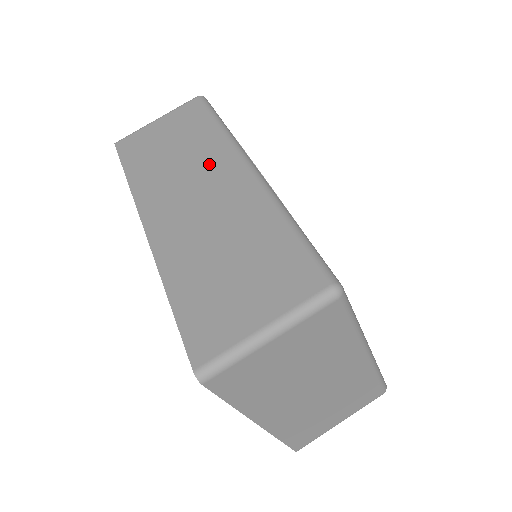
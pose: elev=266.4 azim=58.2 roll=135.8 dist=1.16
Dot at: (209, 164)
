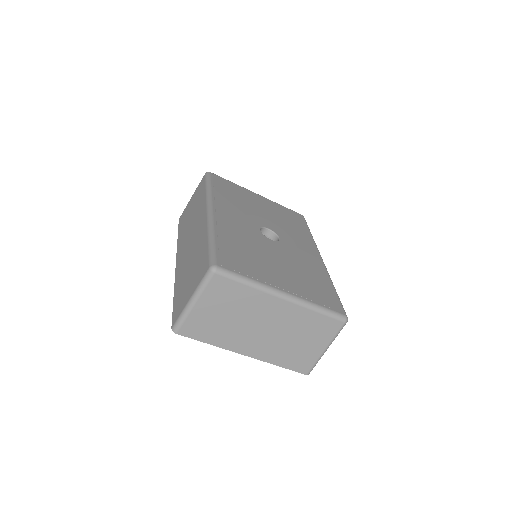
Dot at: (198, 216)
